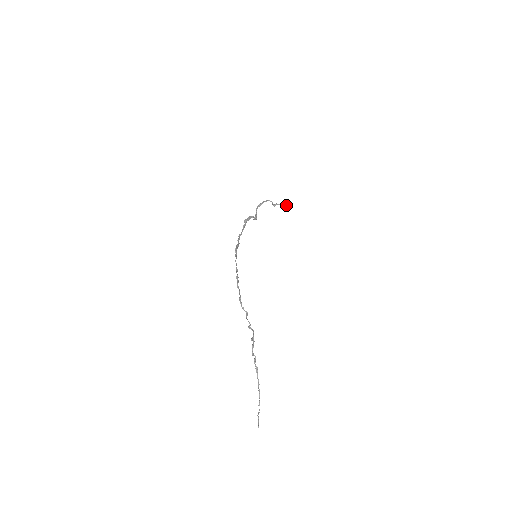
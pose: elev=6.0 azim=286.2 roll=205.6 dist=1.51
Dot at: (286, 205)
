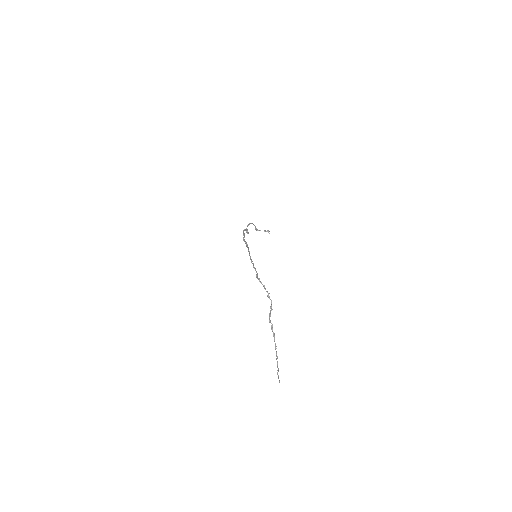
Dot at: (265, 231)
